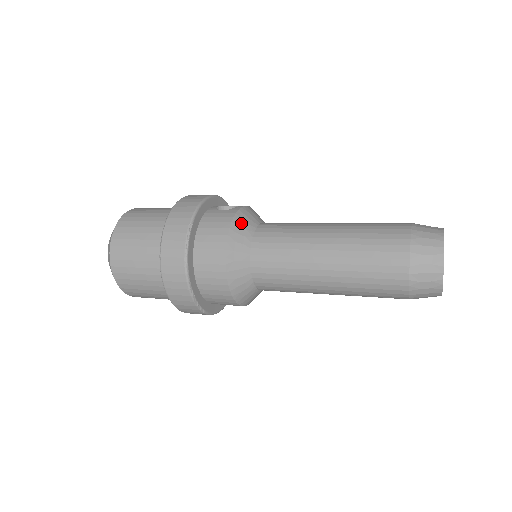
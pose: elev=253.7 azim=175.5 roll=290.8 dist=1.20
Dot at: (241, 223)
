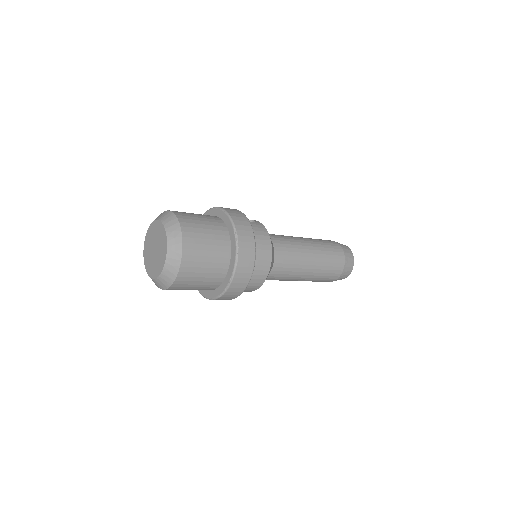
Dot at: occluded
